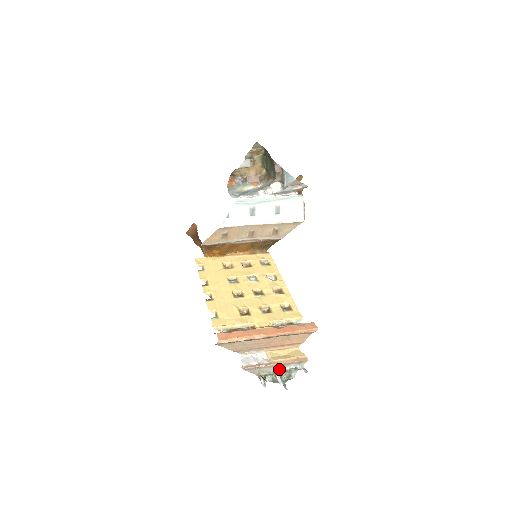
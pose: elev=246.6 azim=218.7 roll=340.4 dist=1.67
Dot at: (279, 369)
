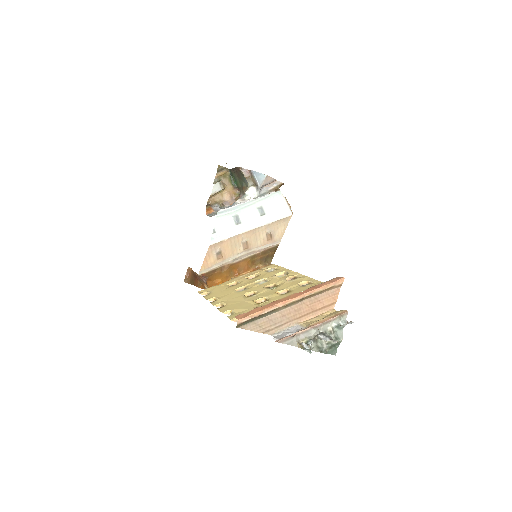
Dot at: (320, 331)
